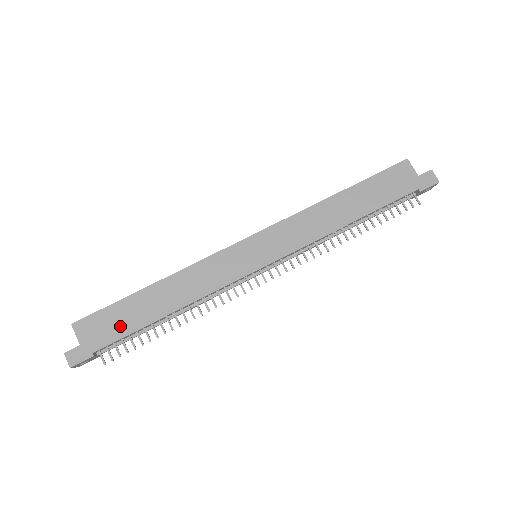
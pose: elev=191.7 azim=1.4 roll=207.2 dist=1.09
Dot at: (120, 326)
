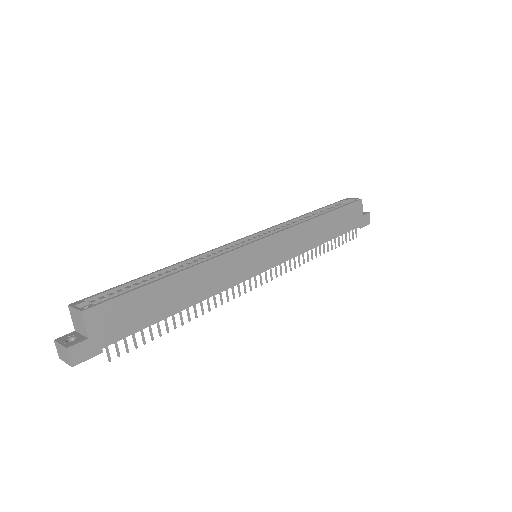
Dot at: (137, 318)
